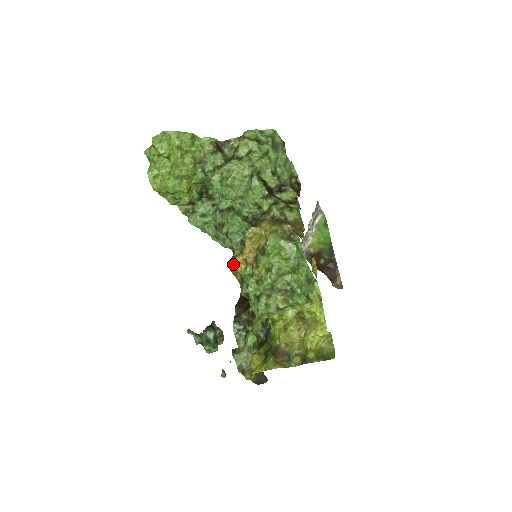
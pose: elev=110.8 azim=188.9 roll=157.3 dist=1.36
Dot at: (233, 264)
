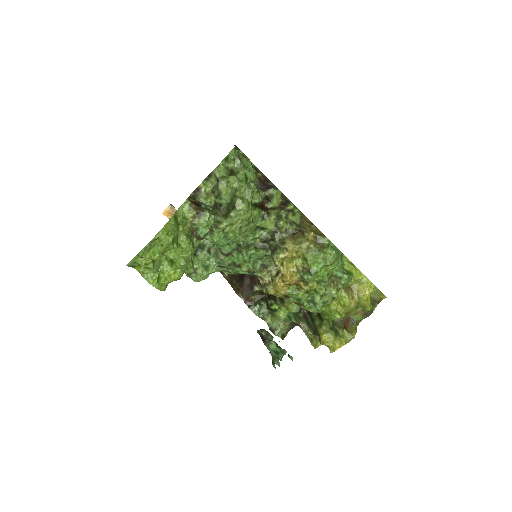
Dot at: (274, 292)
